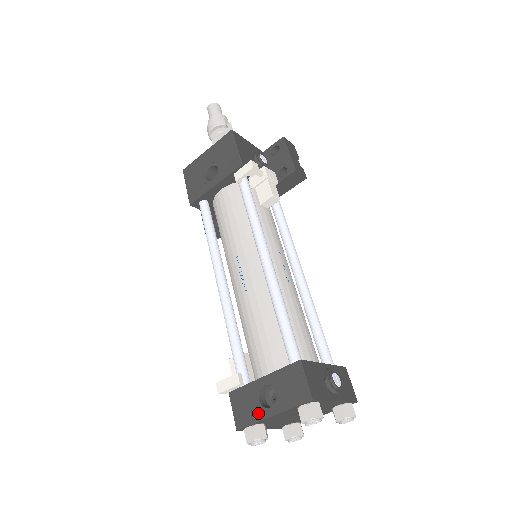
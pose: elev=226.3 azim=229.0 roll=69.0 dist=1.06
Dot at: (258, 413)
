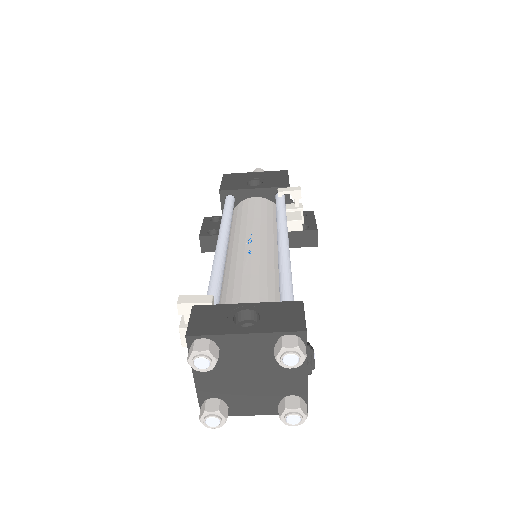
Dot at: (226, 327)
